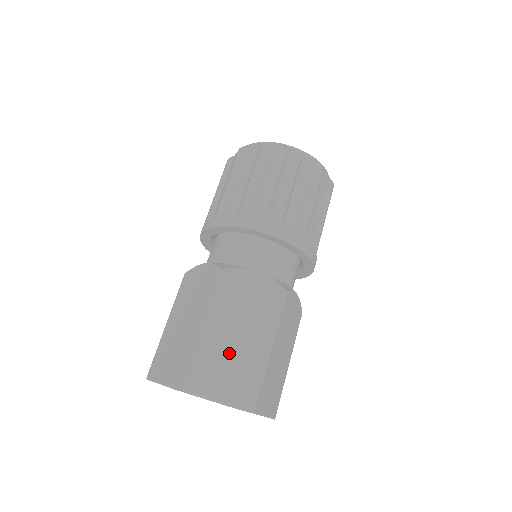
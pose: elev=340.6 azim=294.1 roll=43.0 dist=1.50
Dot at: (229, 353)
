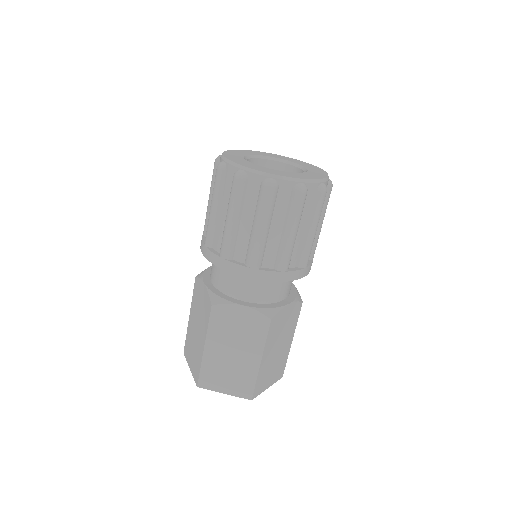
Dot at: (227, 365)
